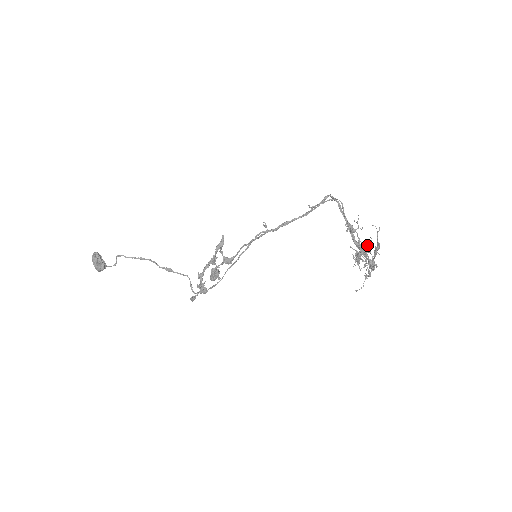
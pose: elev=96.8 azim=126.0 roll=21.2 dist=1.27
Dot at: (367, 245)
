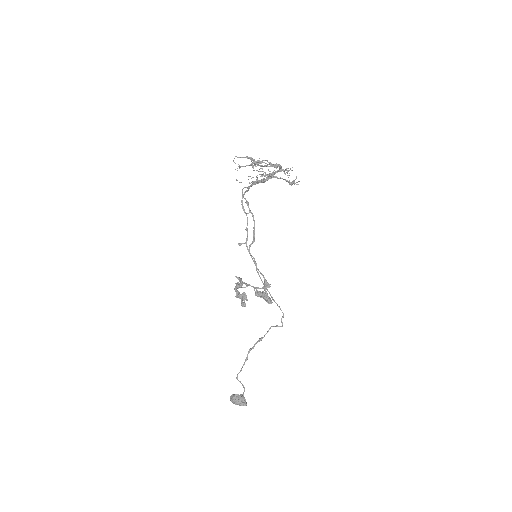
Dot at: occluded
